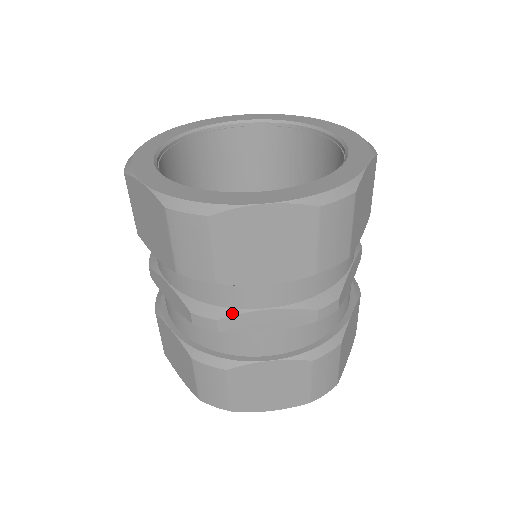
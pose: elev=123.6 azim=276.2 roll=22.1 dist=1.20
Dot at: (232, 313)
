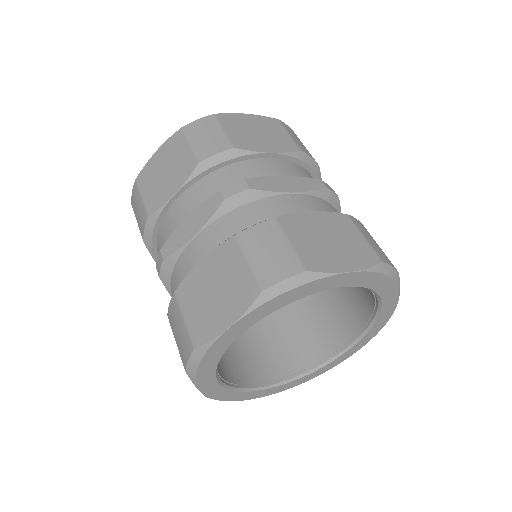
Dot at: (255, 178)
